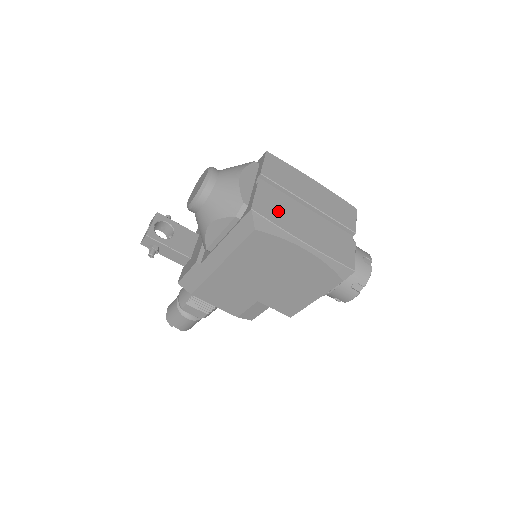
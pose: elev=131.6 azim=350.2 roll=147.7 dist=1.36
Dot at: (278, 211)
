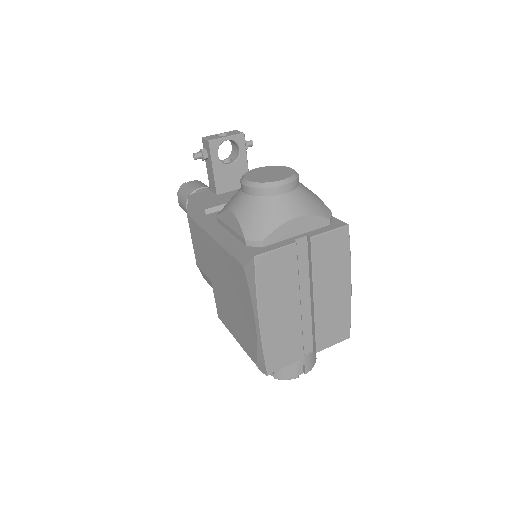
Dot at: (276, 279)
